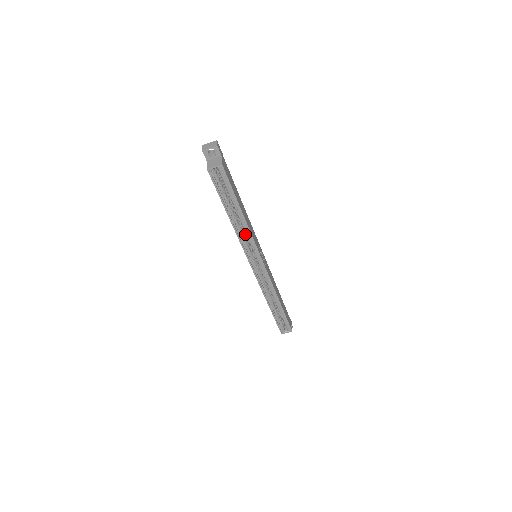
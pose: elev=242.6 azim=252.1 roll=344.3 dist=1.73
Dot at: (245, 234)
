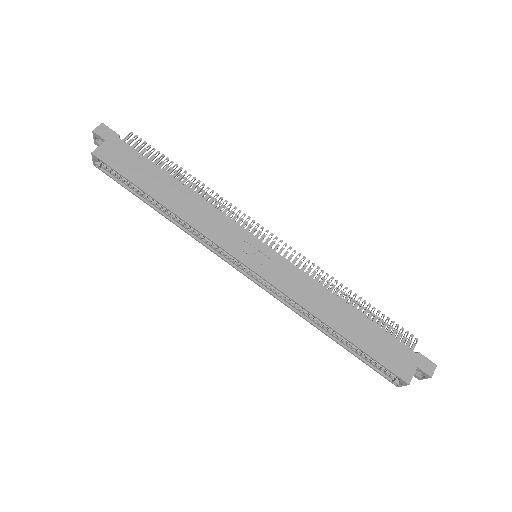
Dot at: occluded
